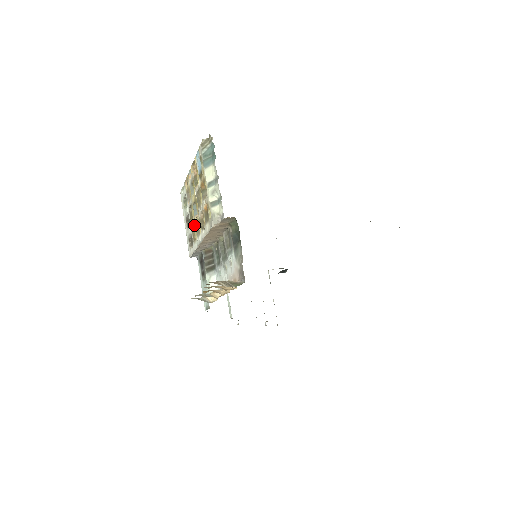
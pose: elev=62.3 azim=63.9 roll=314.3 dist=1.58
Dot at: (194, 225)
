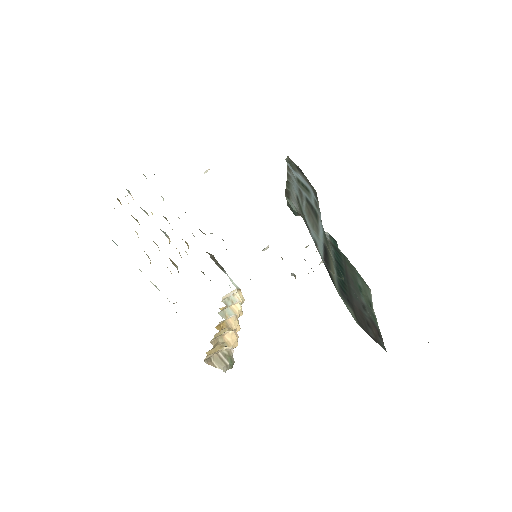
Dot at: occluded
